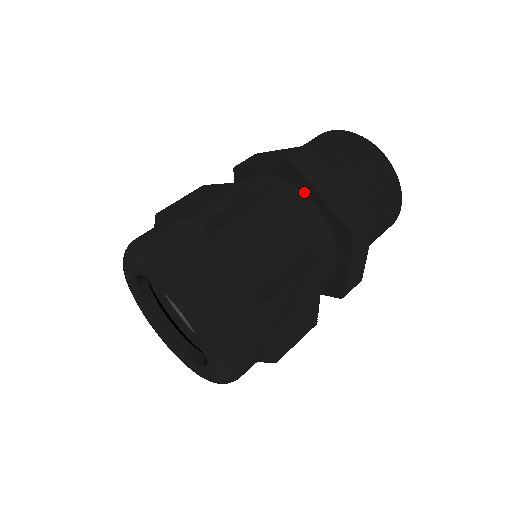
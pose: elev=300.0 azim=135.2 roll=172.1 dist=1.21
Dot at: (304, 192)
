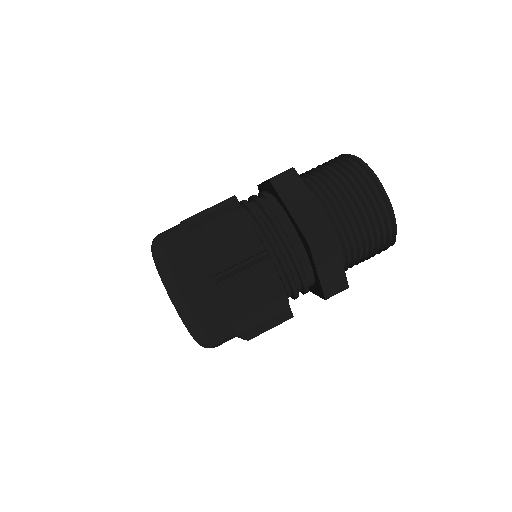
Dot at: (281, 205)
